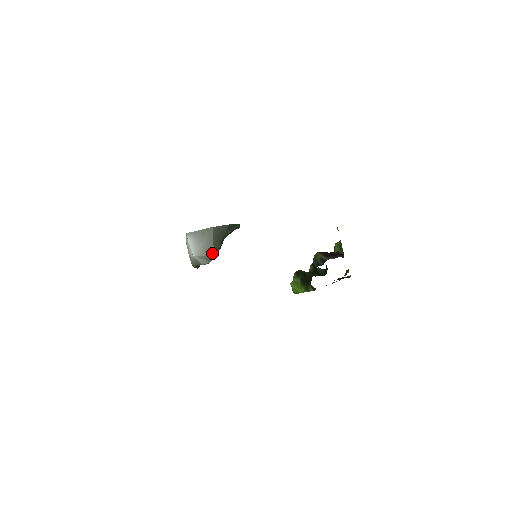
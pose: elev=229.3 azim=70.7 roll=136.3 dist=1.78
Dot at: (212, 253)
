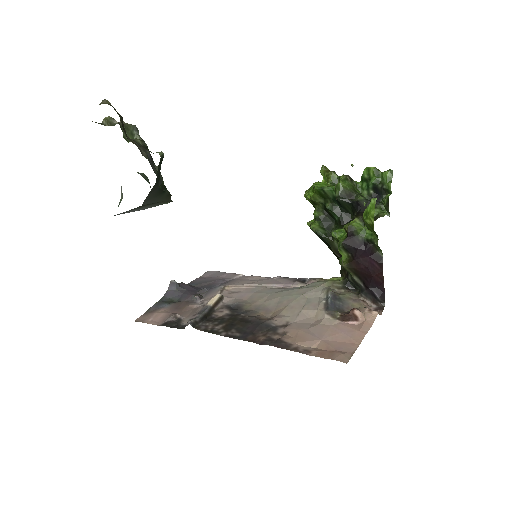
Dot at: (166, 201)
